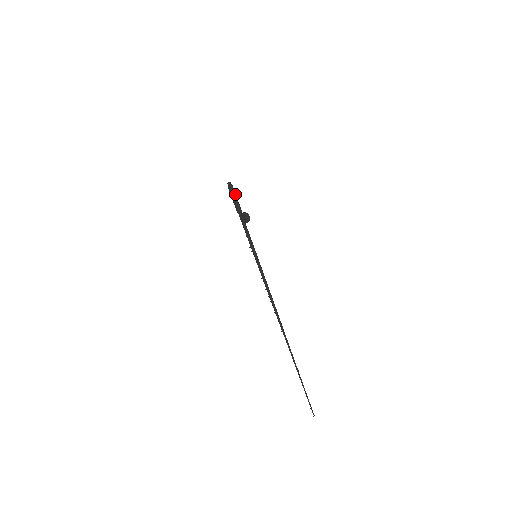
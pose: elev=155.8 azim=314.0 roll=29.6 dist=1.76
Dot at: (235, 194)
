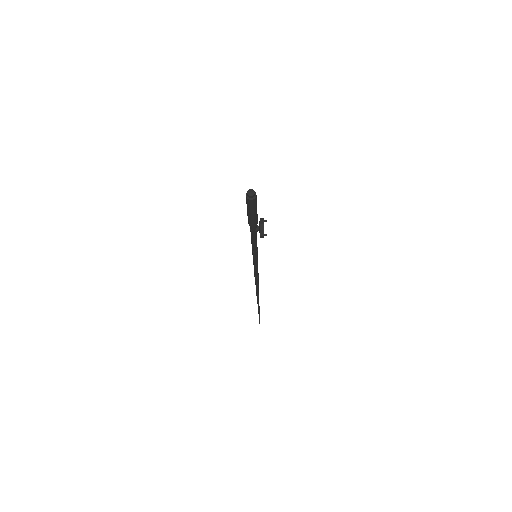
Dot at: (256, 205)
